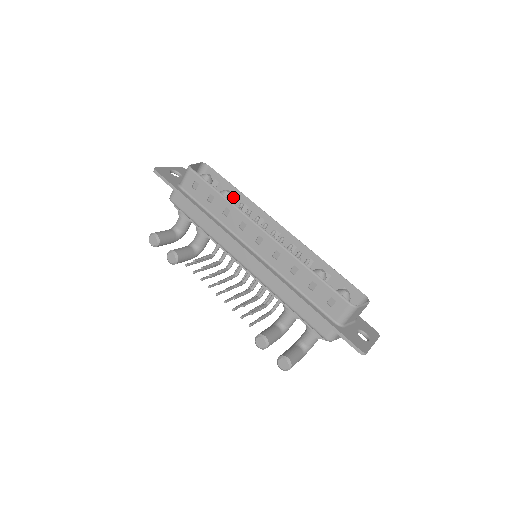
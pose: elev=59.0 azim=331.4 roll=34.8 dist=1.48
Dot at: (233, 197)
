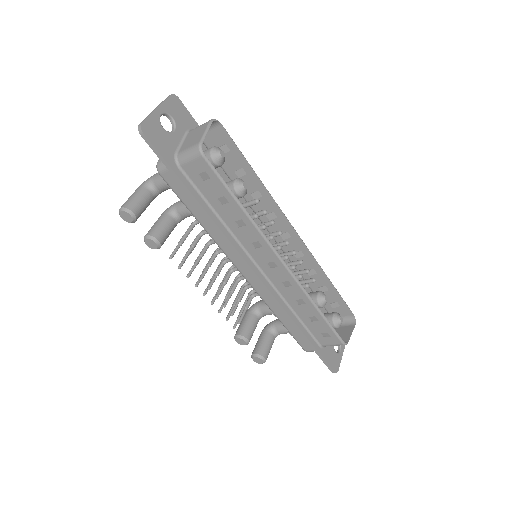
Dot at: (245, 176)
